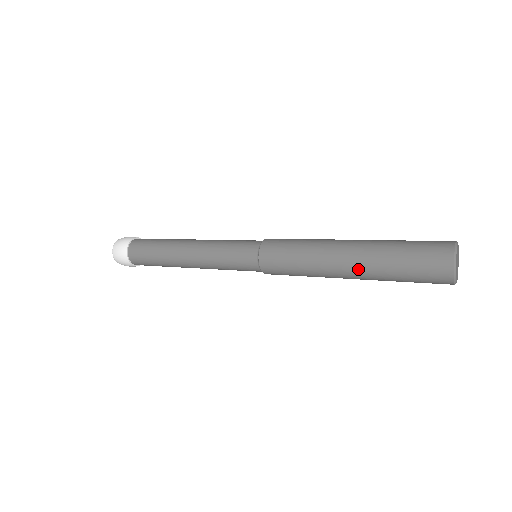
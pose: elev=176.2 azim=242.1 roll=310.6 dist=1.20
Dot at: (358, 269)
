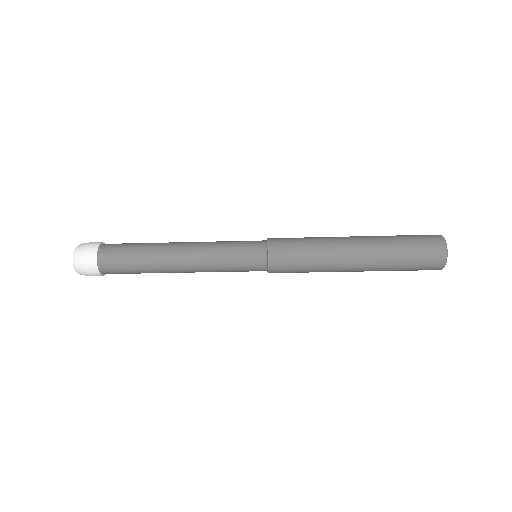
Dot at: (367, 257)
